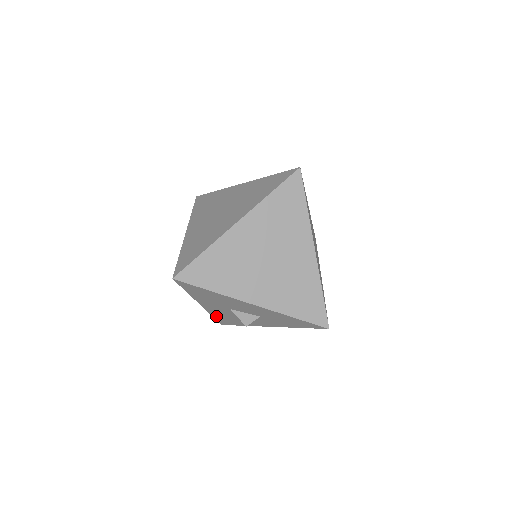
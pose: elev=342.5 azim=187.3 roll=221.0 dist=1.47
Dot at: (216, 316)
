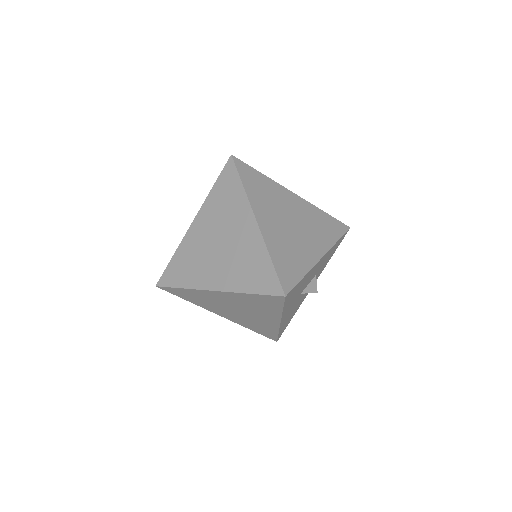
Dot at: (281, 329)
